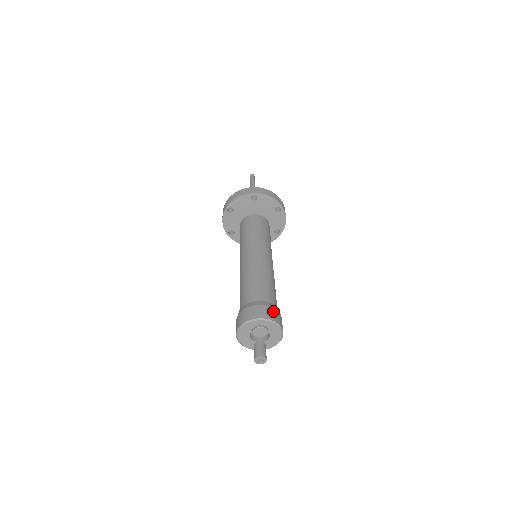
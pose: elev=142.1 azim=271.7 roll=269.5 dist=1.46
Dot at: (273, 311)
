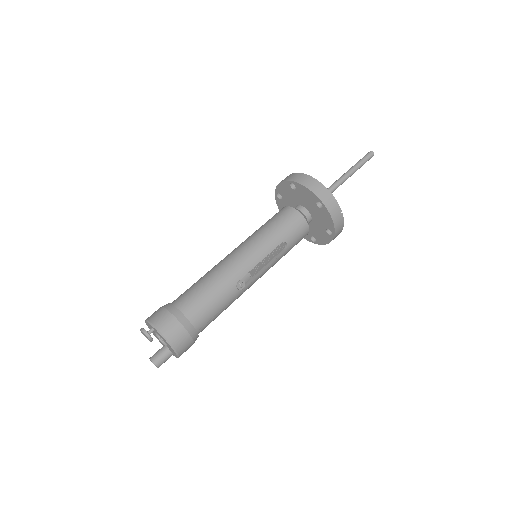
Dot at: (170, 320)
